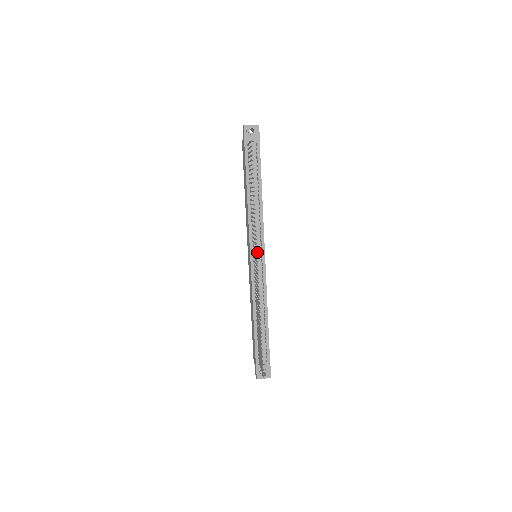
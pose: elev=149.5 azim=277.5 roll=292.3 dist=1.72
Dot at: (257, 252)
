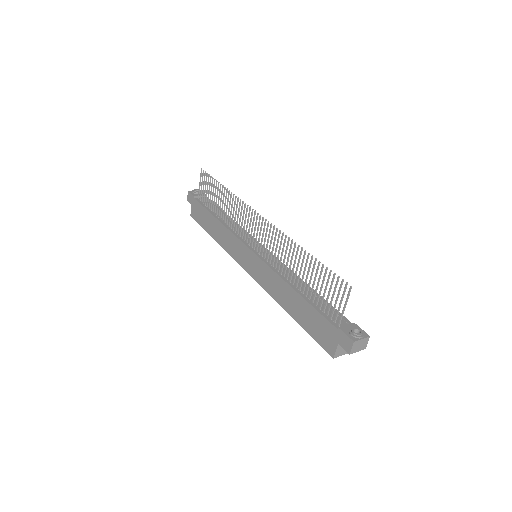
Dot at: occluded
